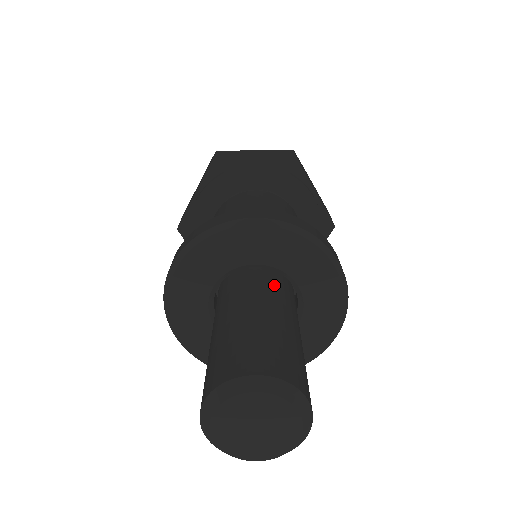
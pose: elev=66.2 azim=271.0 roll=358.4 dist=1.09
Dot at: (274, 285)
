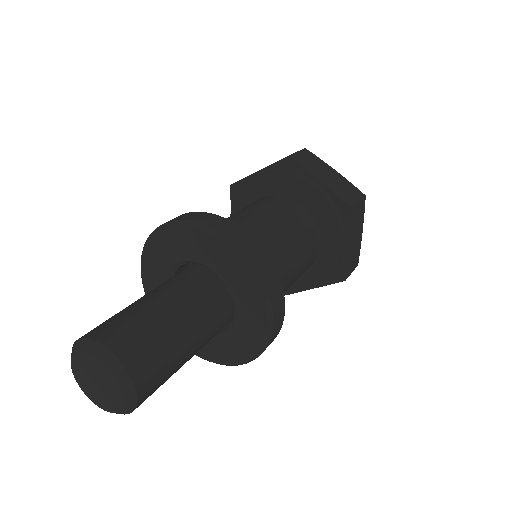
Dot at: (218, 297)
